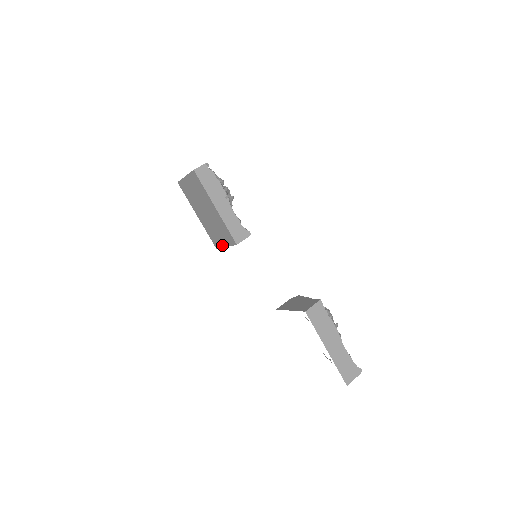
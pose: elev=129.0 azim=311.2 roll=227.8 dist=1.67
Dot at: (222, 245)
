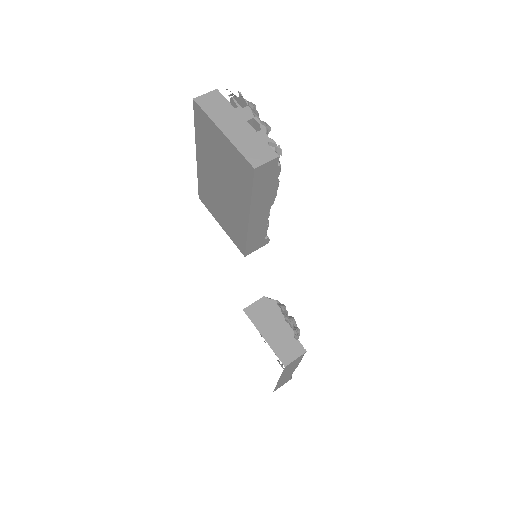
Dot at: (215, 216)
